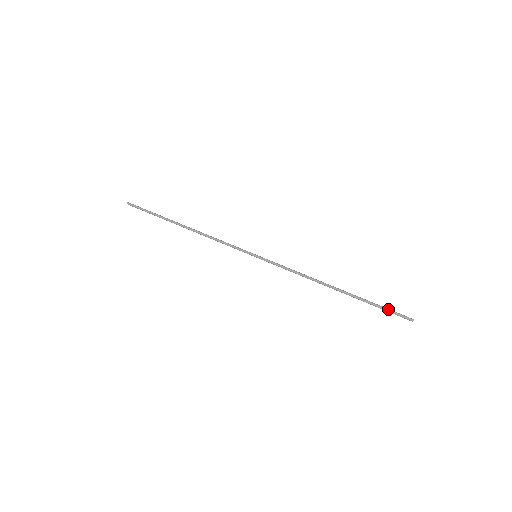
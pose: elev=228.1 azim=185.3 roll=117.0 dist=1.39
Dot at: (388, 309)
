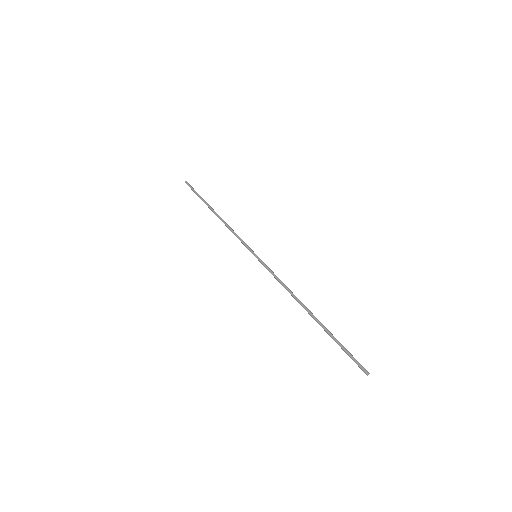
Dot at: occluded
